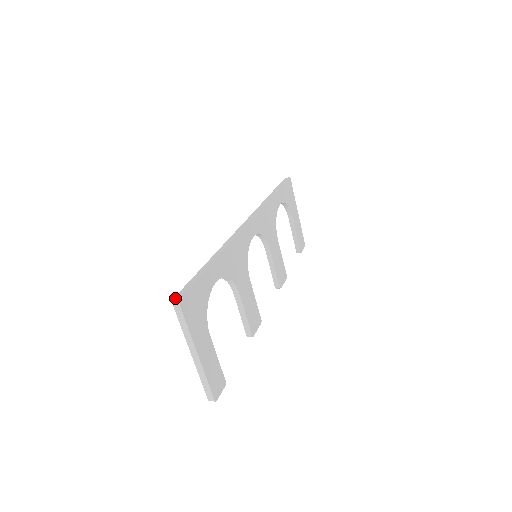
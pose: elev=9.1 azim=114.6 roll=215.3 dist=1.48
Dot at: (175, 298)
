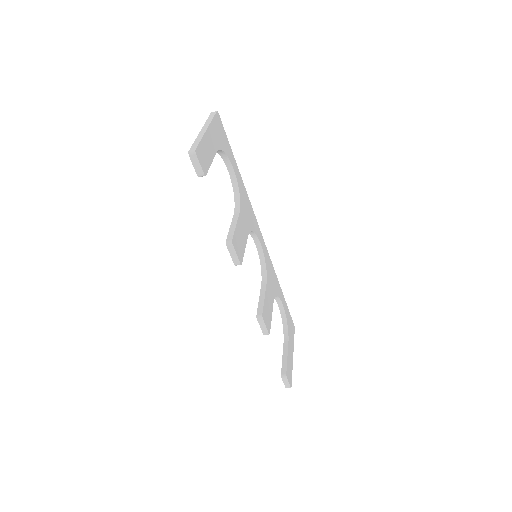
Dot at: occluded
